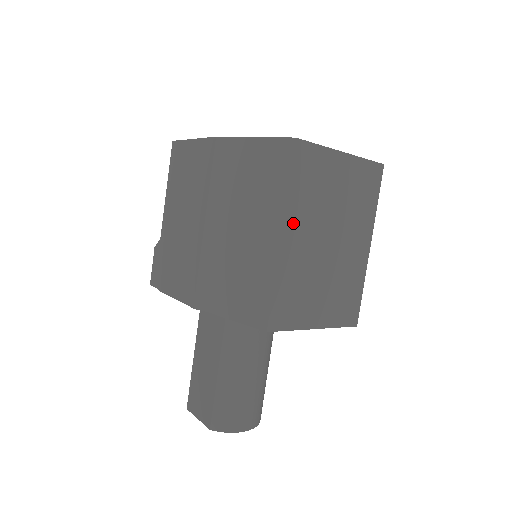
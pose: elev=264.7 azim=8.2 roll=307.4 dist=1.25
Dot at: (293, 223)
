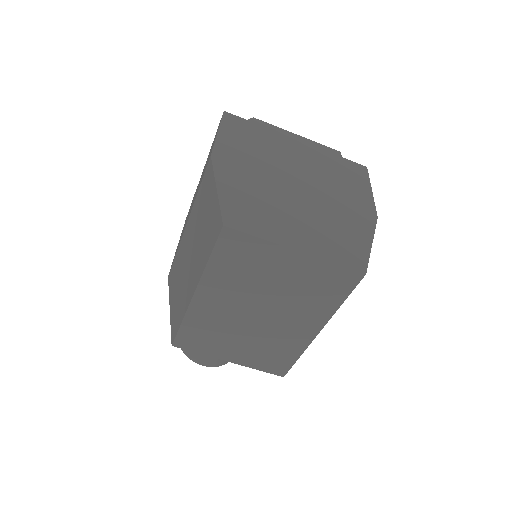
Dot at: (211, 289)
